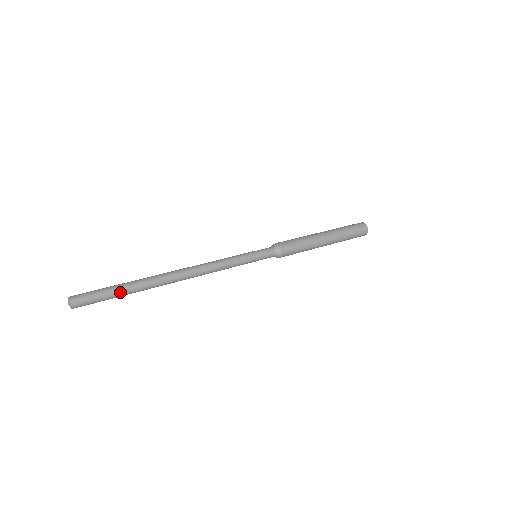
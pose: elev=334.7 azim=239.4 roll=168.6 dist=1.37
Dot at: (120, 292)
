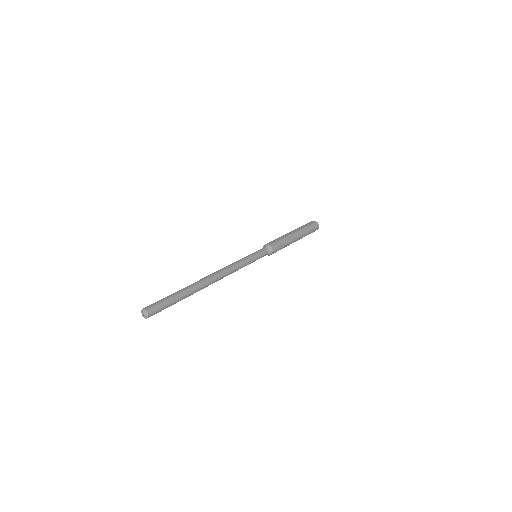
Dot at: (178, 299)
